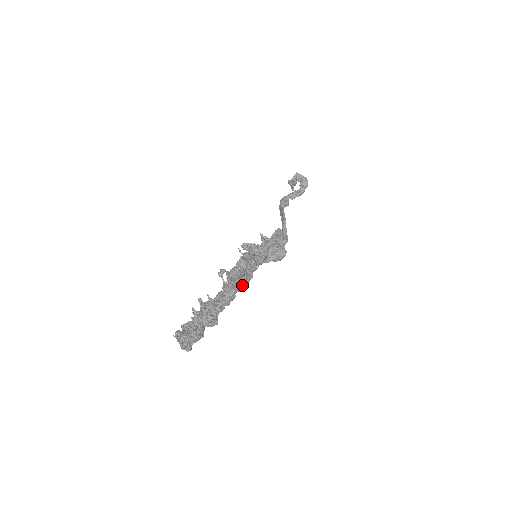
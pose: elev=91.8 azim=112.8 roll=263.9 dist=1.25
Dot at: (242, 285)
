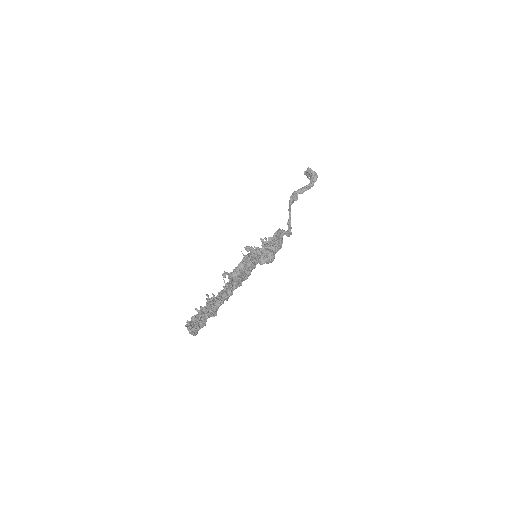
Dot at: (240, 283)
